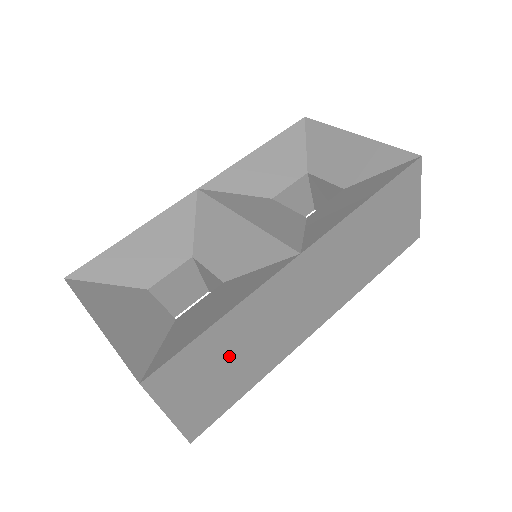
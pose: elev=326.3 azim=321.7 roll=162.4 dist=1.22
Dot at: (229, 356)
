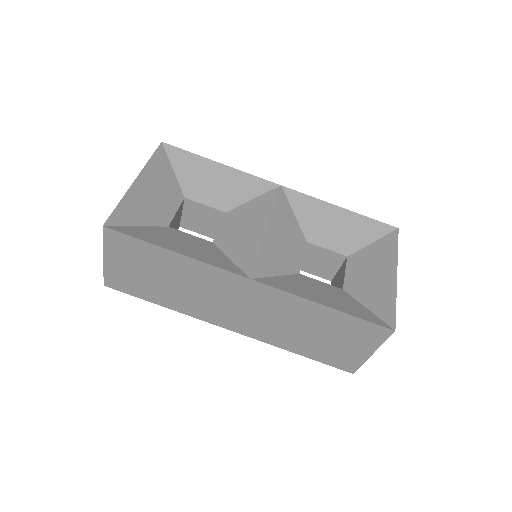
Dot at: (161, 274)
